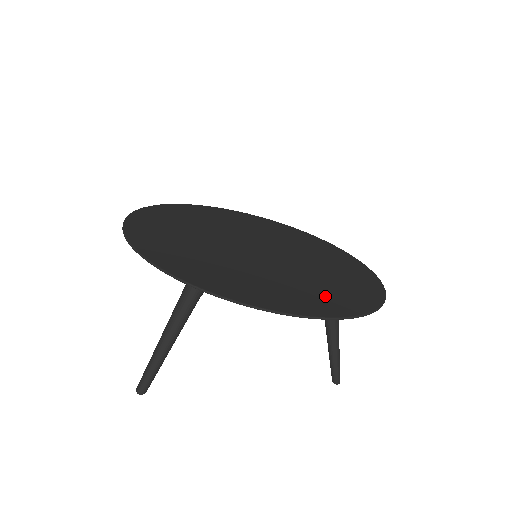
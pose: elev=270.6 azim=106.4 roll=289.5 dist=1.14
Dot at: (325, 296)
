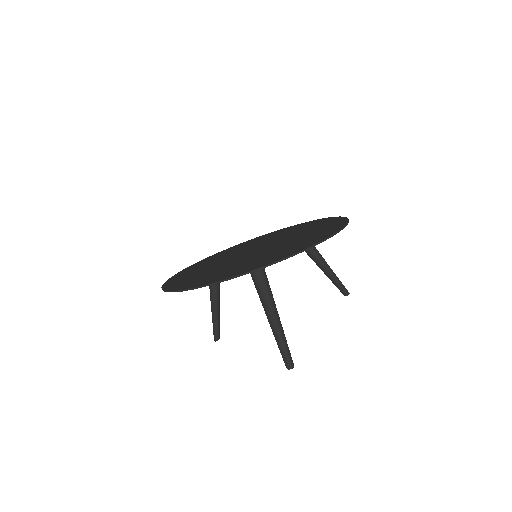
Dot at: (323, 229)
